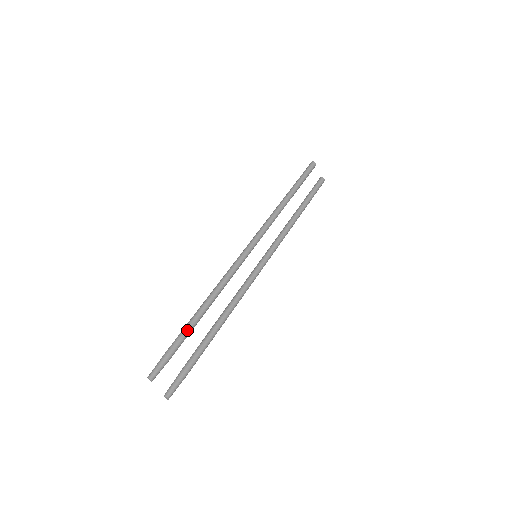
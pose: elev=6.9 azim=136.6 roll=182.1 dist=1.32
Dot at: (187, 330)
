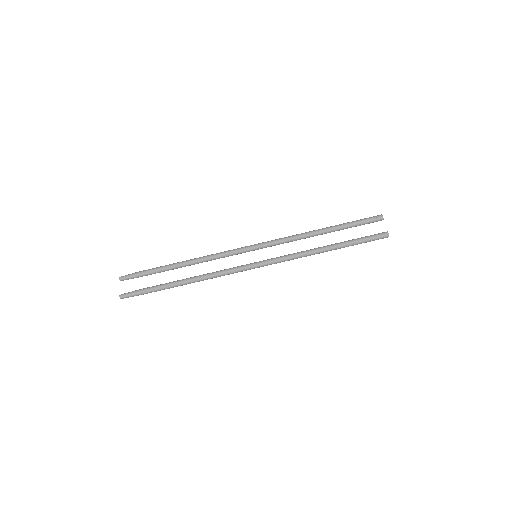
Dot at: (161, 267)
